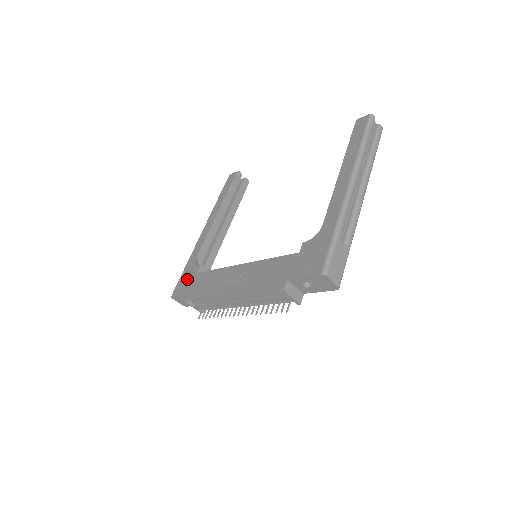
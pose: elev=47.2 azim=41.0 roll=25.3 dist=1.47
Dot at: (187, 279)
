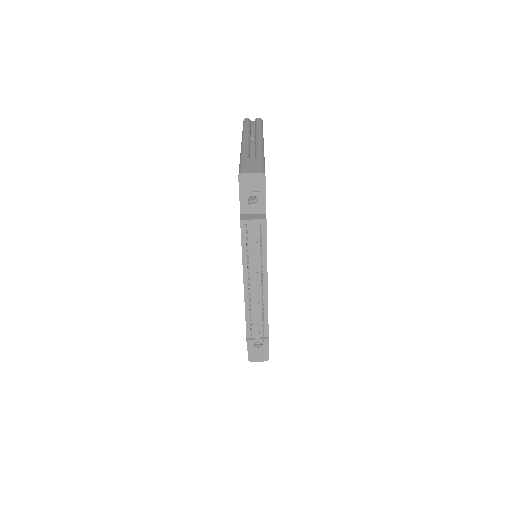
Dot at: occluded
